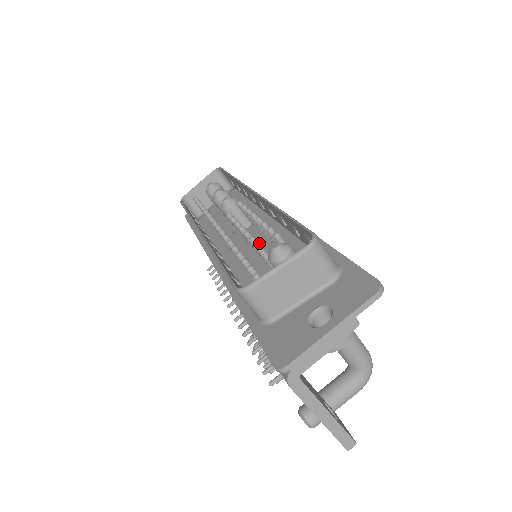
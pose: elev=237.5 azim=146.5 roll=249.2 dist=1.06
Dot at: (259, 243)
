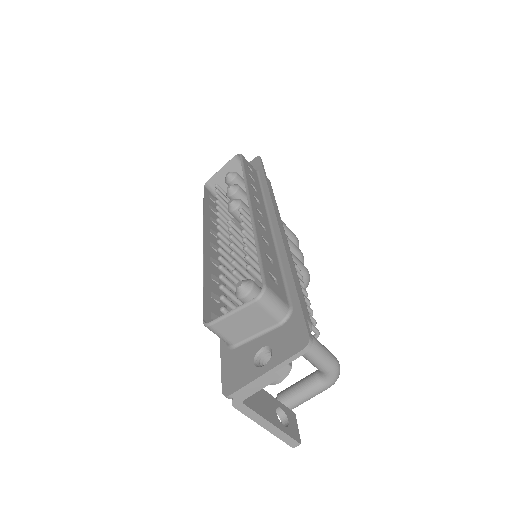
Dot at: (235, 271)
